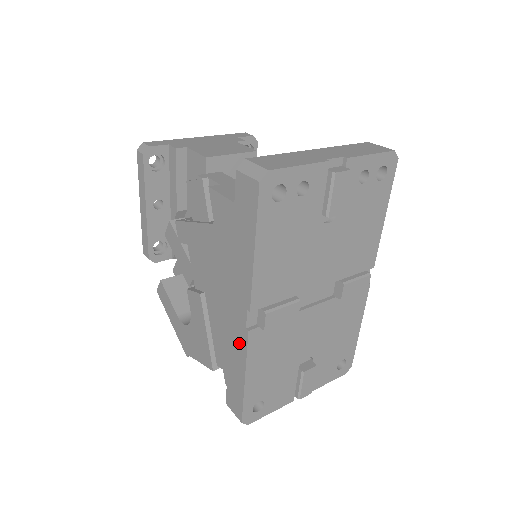
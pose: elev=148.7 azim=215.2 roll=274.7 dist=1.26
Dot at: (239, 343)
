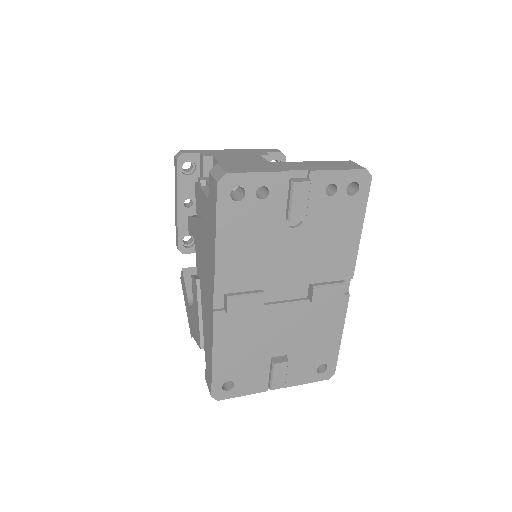
Dot at: (210, 323)
